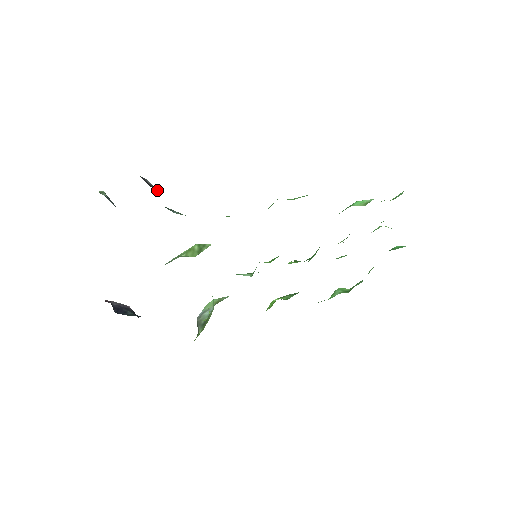
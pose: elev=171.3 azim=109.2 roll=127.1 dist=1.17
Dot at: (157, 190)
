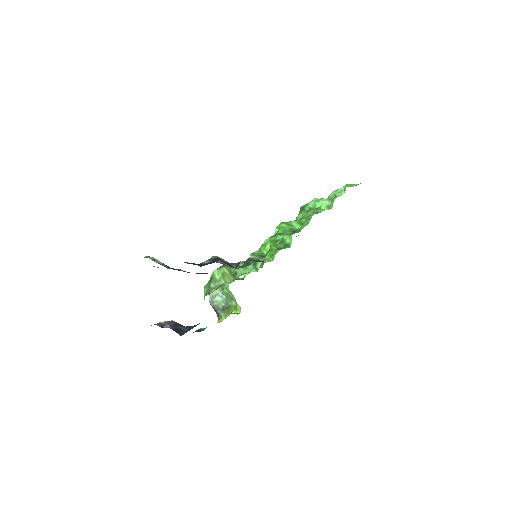
Dot at: (233, 265)
